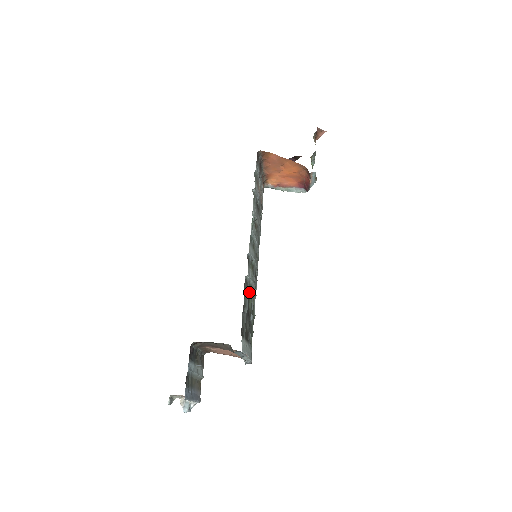
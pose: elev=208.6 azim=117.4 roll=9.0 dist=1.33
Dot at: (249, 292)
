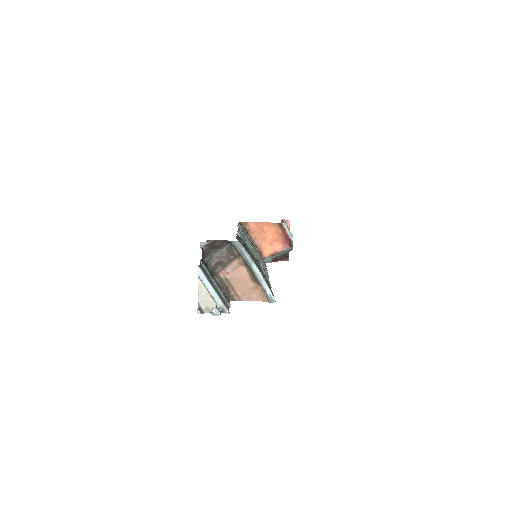
Dot at: (245, 243)
